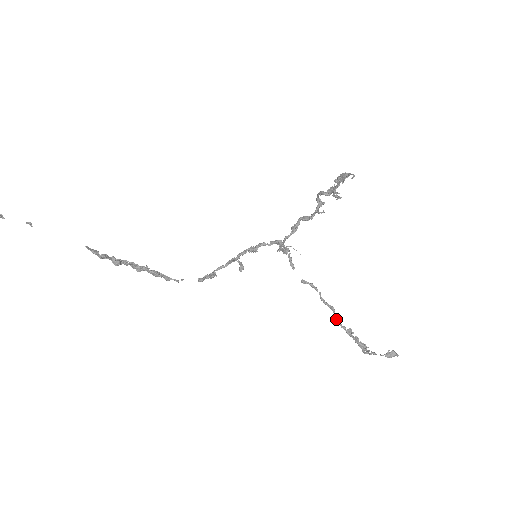
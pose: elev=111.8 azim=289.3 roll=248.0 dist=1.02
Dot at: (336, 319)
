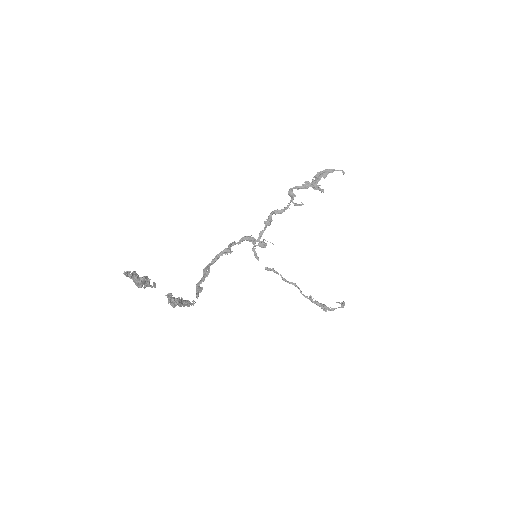
Dot at: (300, 292)
